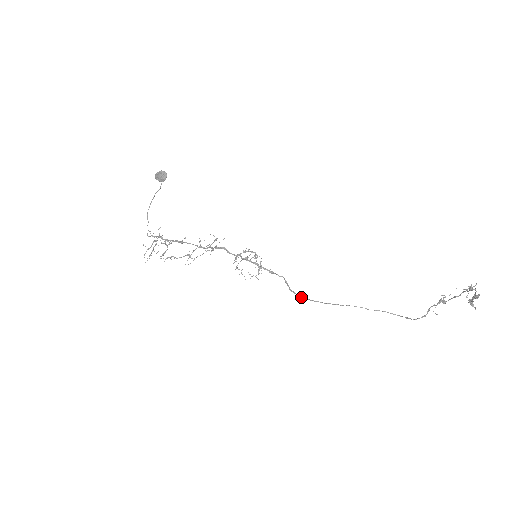
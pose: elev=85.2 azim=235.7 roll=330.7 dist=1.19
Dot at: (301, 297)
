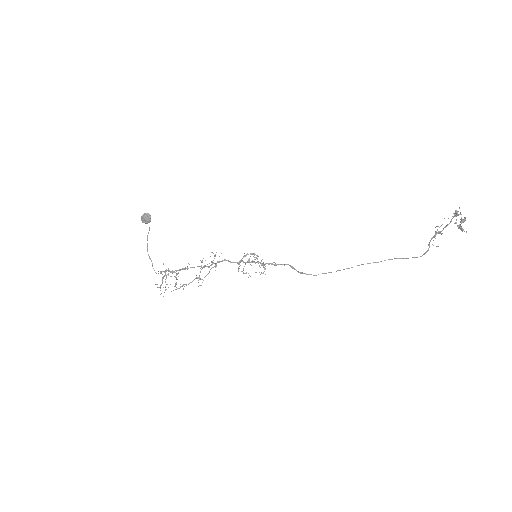
Dot at: occluded
